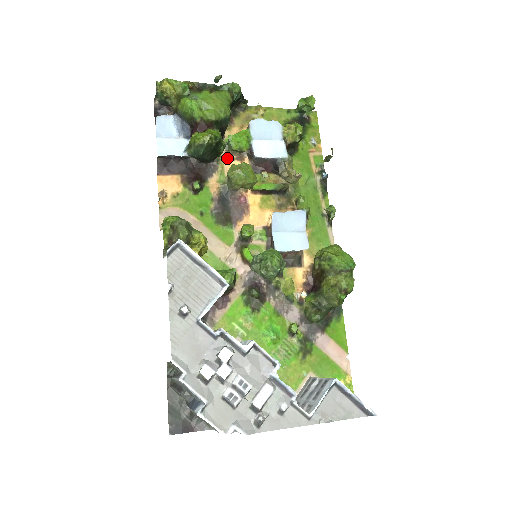
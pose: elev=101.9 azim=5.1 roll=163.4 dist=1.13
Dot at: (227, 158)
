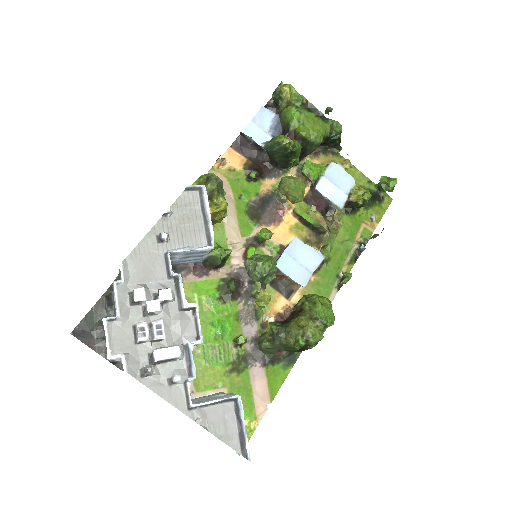
Dot at: (293, 176)
